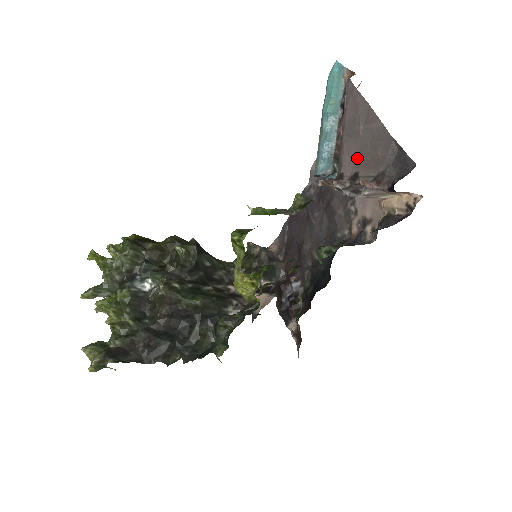
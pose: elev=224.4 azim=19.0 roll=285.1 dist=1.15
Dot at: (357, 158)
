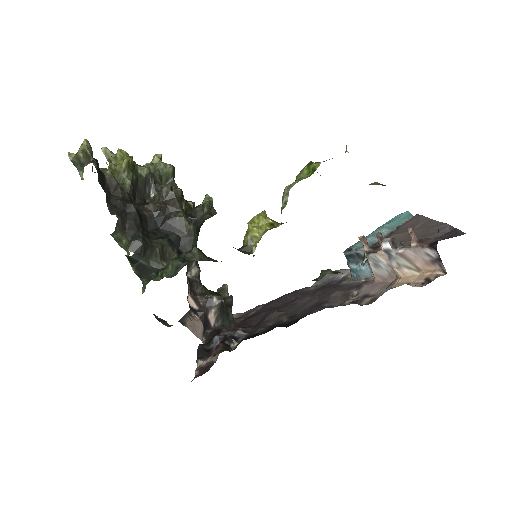
Dot at: (403, 238)
